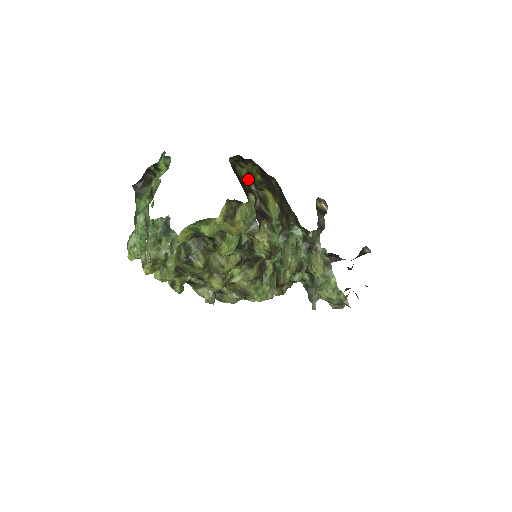
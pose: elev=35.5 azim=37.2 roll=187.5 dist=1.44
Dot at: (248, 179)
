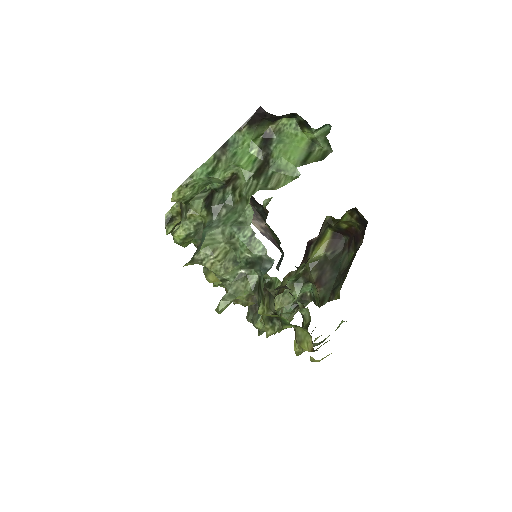
Dot at: occluded
